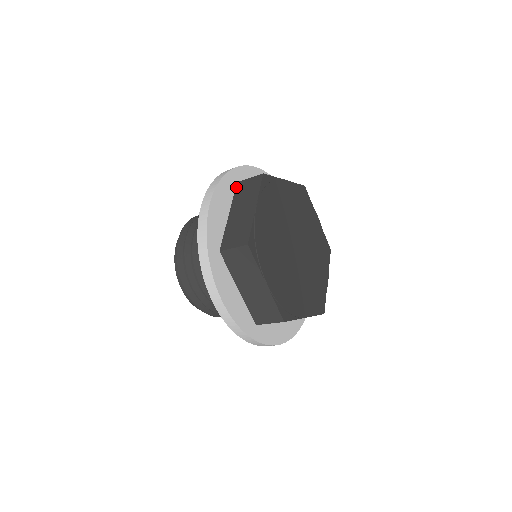
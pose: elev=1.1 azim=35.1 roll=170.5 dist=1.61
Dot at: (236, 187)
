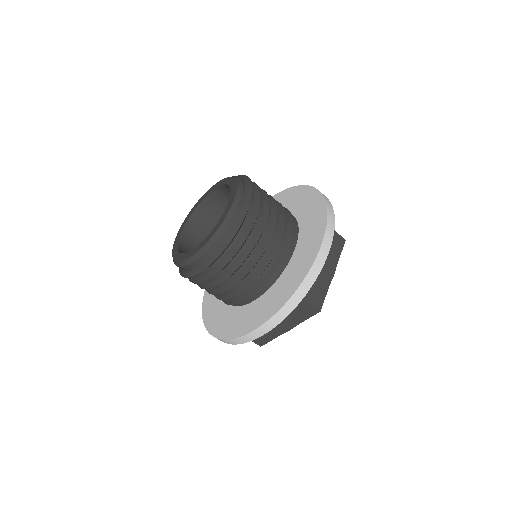
Dot at: occluded
